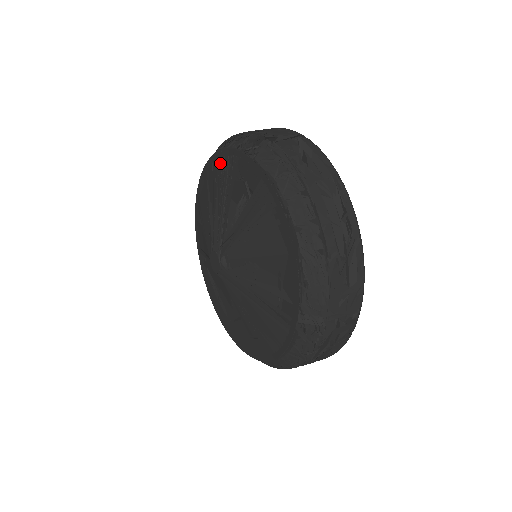
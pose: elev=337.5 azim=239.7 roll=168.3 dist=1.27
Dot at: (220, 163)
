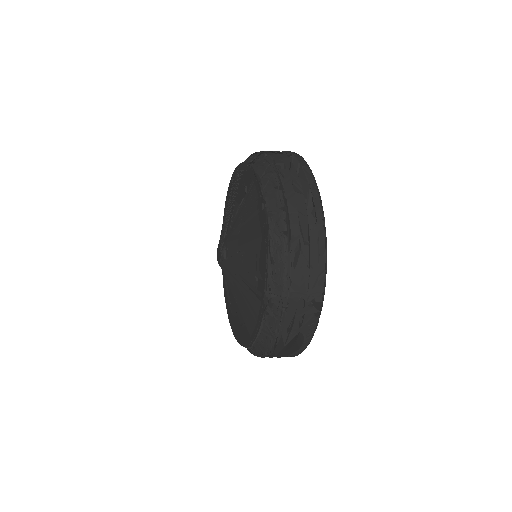
Dot at: (235, 177)
